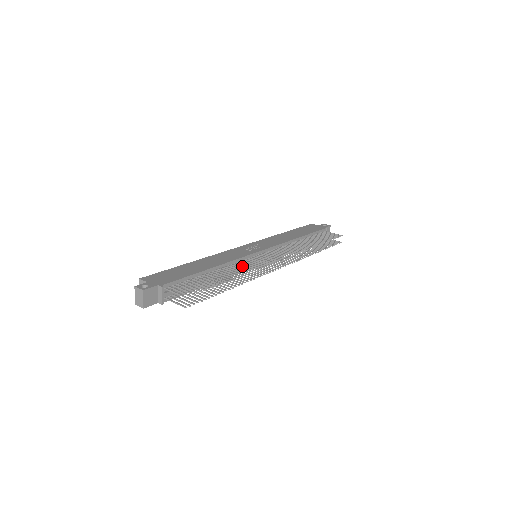
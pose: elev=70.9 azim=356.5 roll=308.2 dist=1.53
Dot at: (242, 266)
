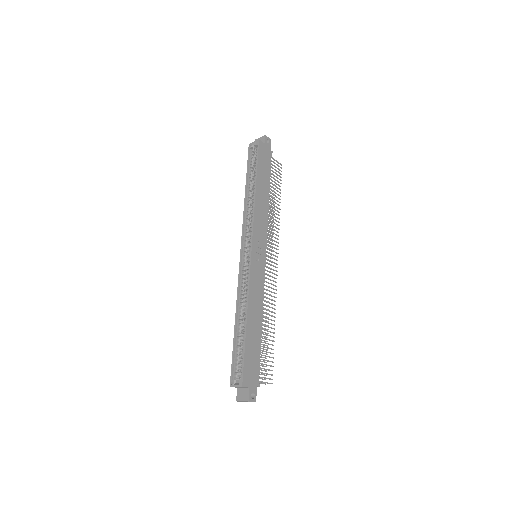
Dot at: occluded
